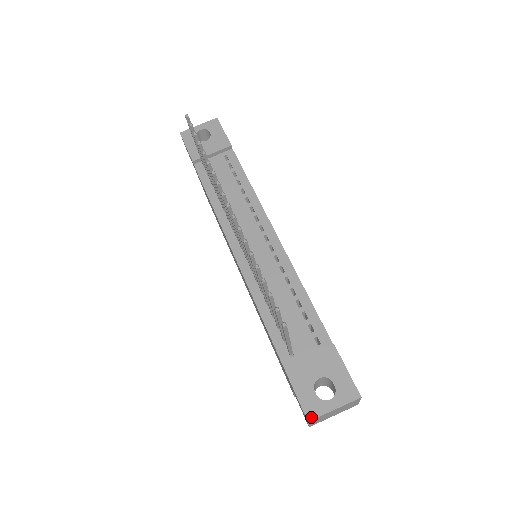
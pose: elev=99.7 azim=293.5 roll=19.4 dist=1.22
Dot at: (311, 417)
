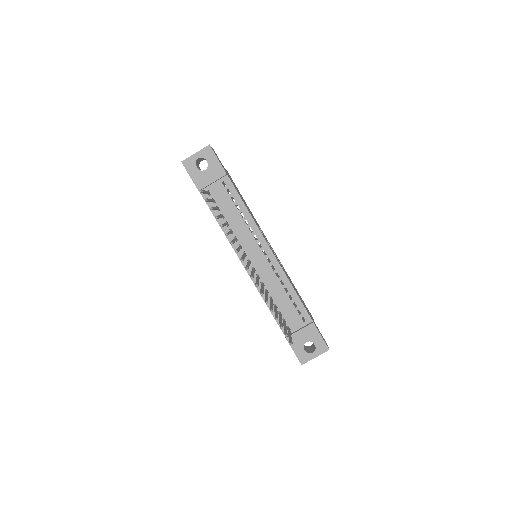
Dot at: (303, 363)
